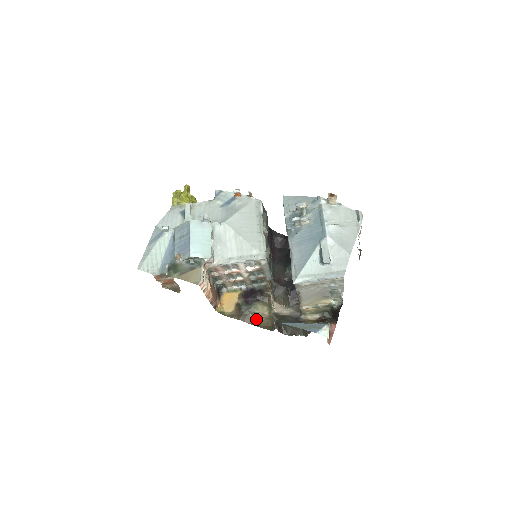
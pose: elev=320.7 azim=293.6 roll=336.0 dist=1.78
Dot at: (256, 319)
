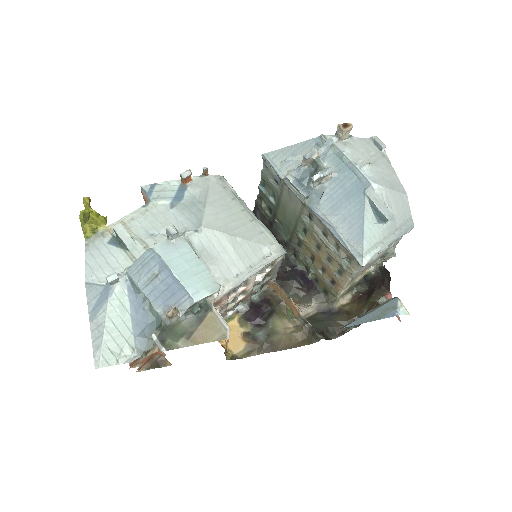
Dot at: (283, 340)
